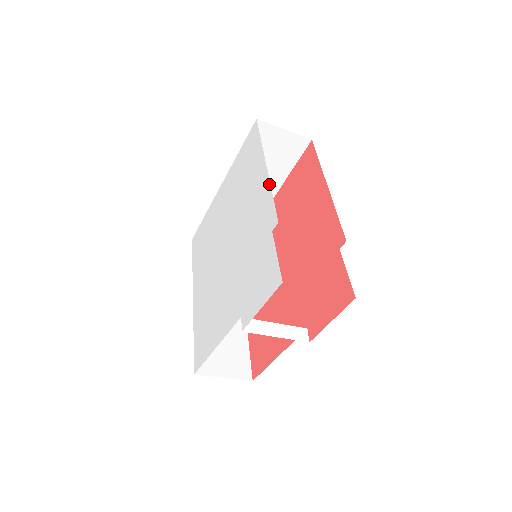
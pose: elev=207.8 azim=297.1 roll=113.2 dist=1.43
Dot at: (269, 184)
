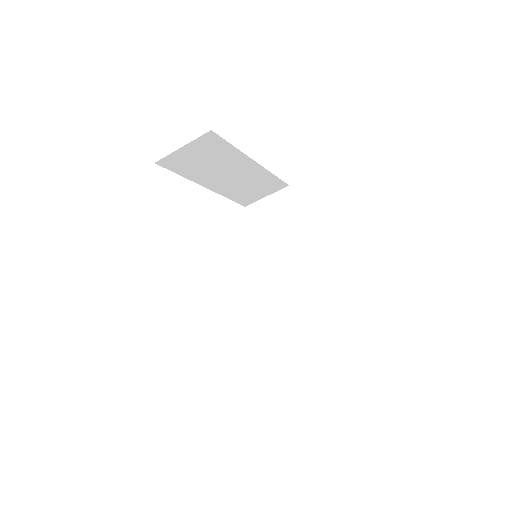
Dot at: occluded
